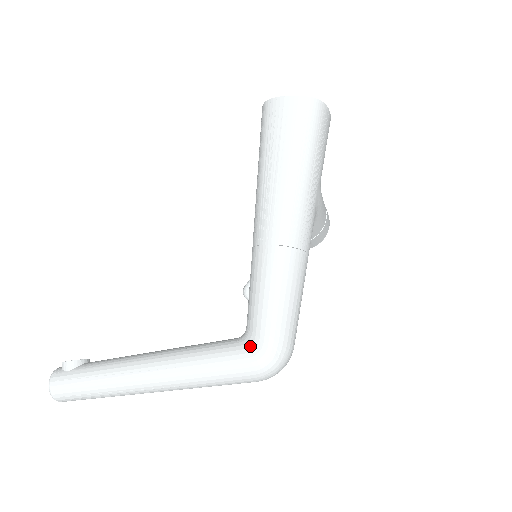
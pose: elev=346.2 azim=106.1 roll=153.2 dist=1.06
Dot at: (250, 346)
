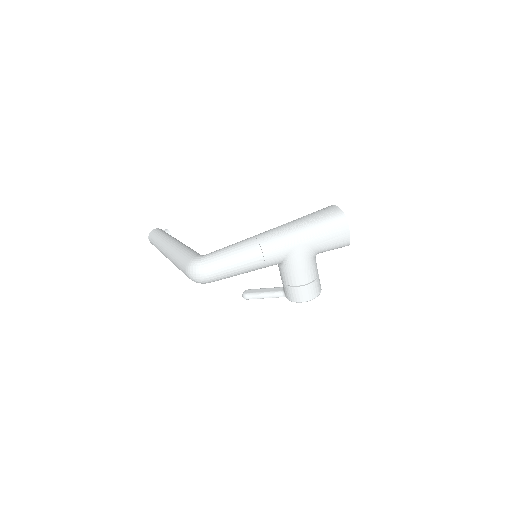
Dot at: (201, 255)
